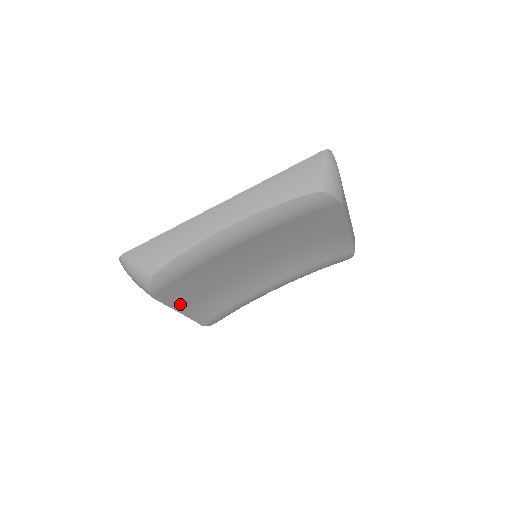
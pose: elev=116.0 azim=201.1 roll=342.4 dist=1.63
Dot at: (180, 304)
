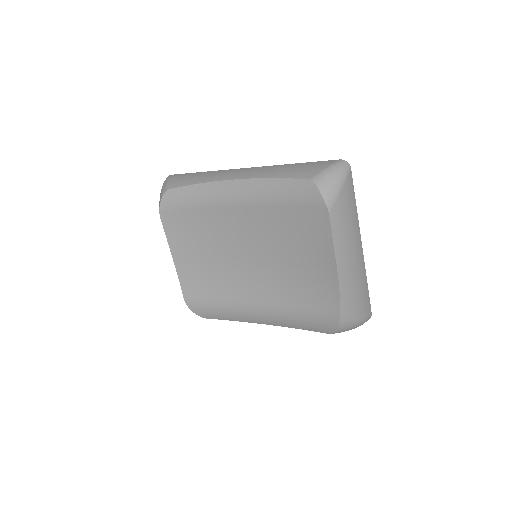
Dot at: (177, 249)
